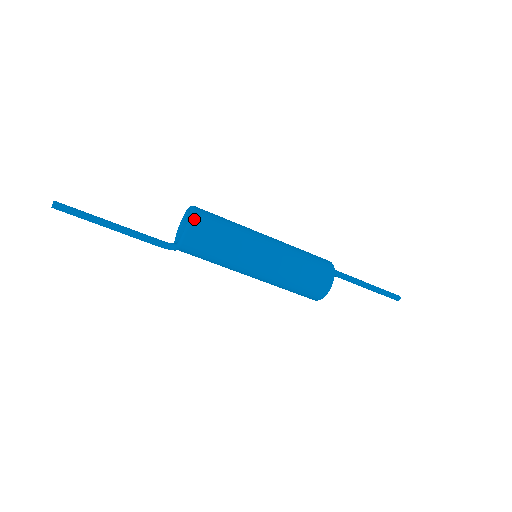
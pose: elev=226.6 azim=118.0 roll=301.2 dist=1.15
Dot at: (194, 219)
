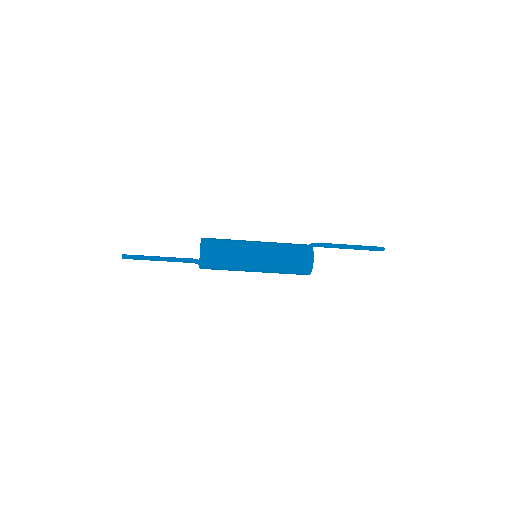
Dot at: (203, 257)
